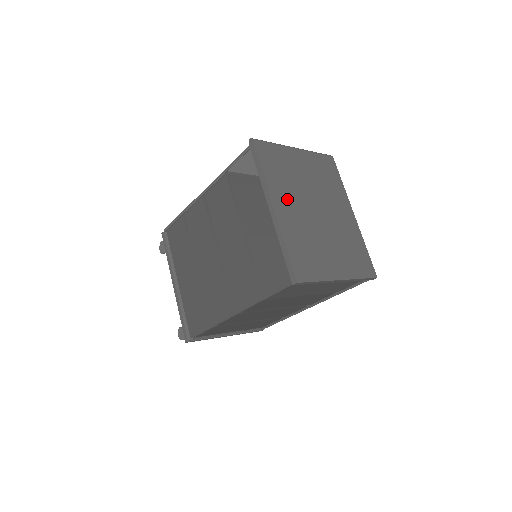
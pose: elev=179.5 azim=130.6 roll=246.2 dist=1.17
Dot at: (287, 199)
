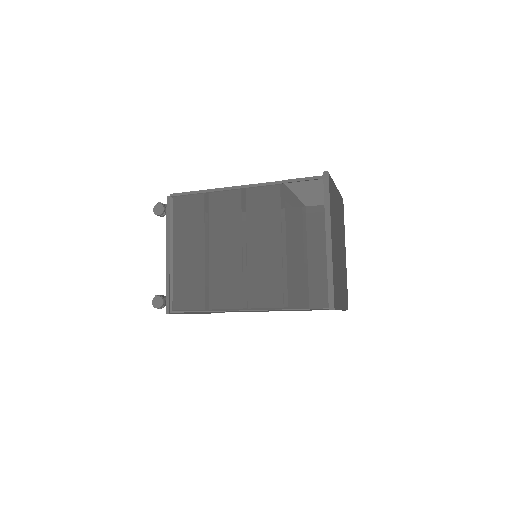
Dot at: (334, 234)
